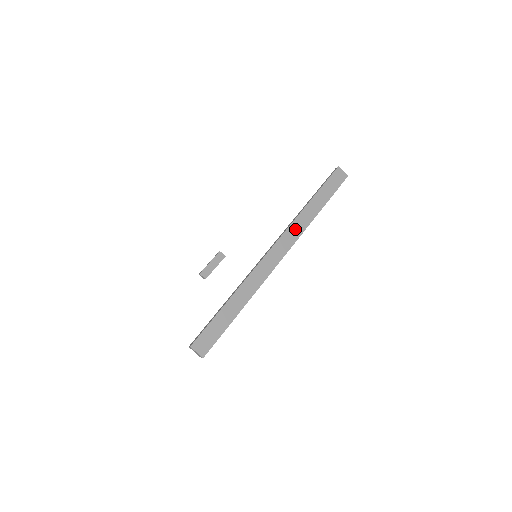
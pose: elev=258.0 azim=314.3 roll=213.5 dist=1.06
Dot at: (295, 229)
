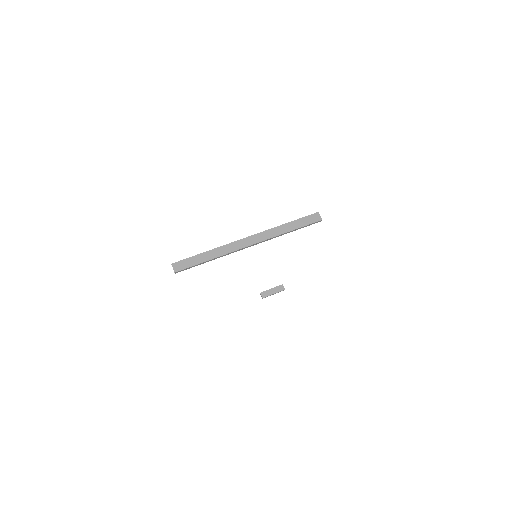
Dot at: (267, 234)
